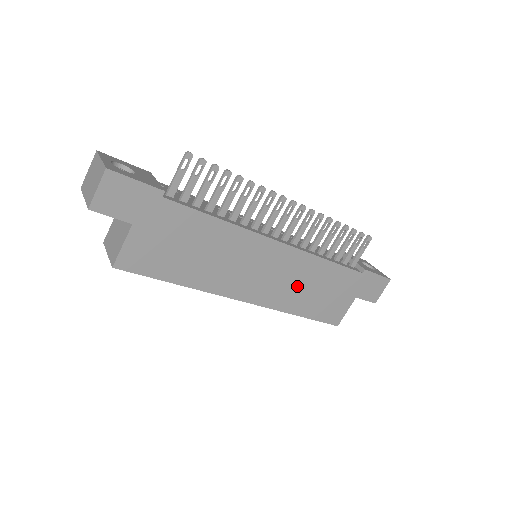
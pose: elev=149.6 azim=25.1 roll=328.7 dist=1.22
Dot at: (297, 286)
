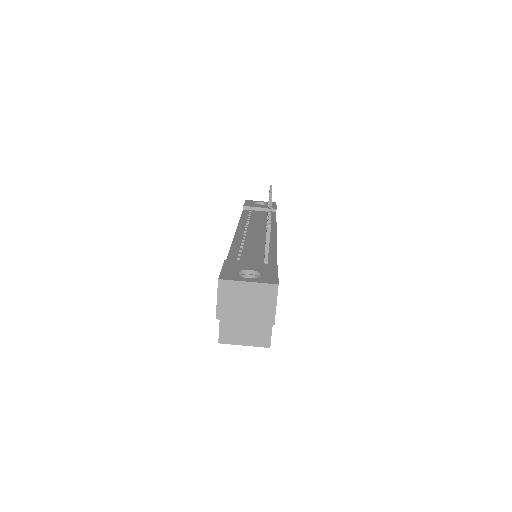
Dot at: occluded
